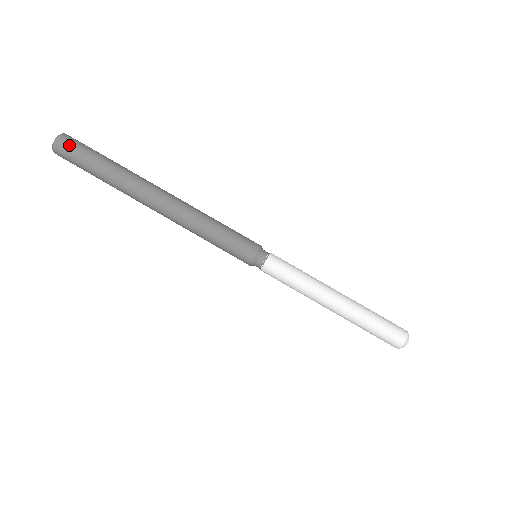
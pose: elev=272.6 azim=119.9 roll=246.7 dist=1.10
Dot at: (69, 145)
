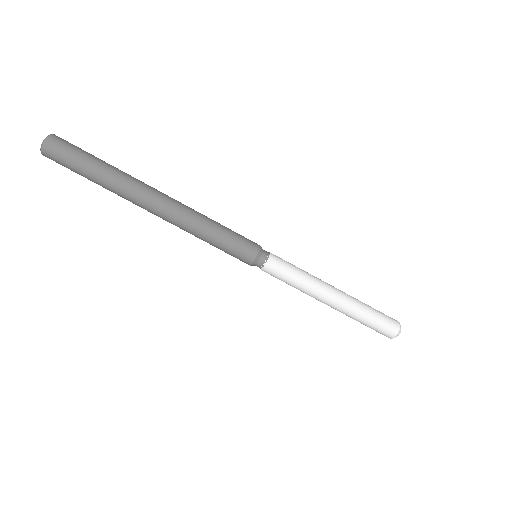
Dot at: (63, 143)
